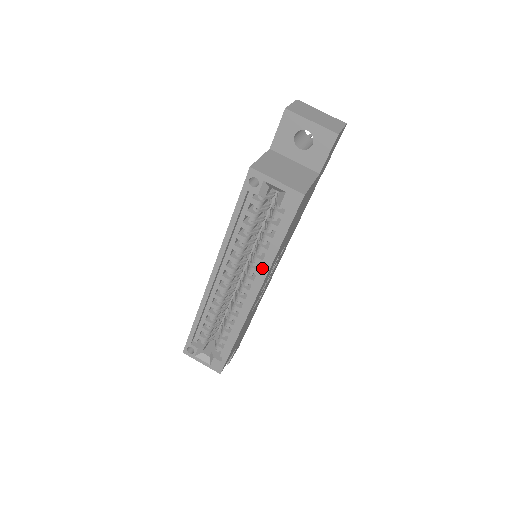
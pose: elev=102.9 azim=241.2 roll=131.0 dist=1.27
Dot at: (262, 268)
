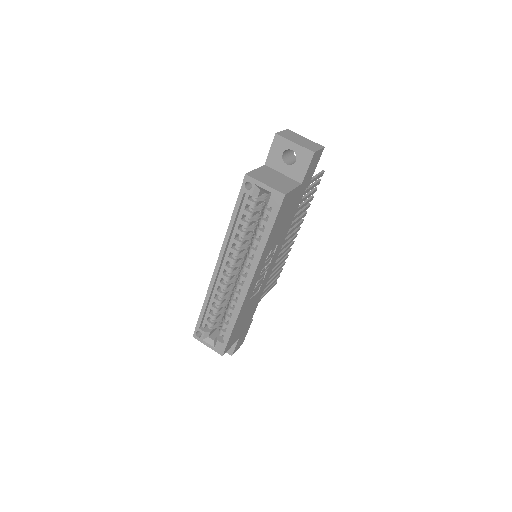
Dot at: (256, 258)
